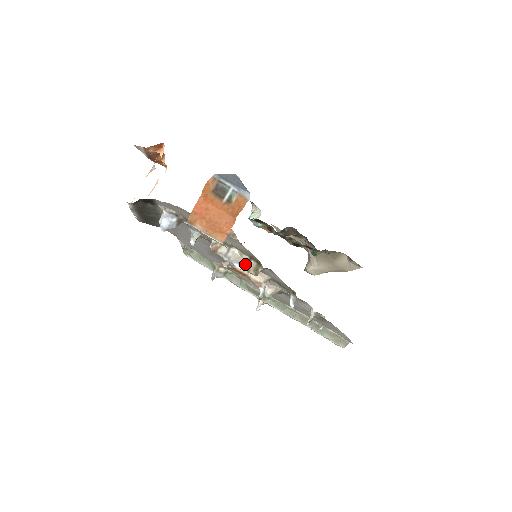
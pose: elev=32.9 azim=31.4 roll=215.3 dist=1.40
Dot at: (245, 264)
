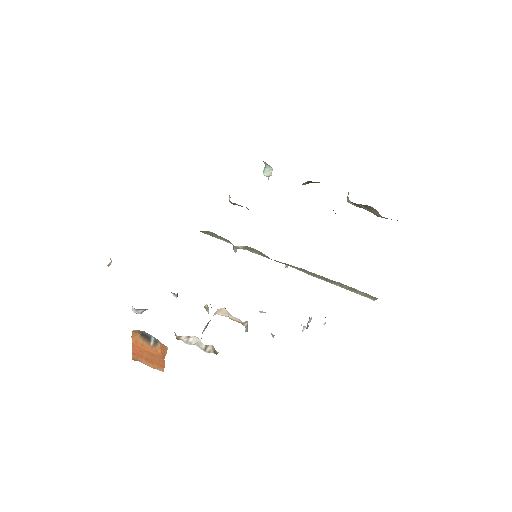
Dot at: (205, 347)
